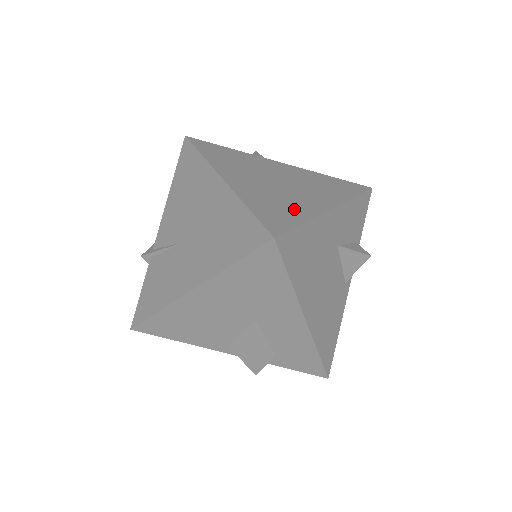
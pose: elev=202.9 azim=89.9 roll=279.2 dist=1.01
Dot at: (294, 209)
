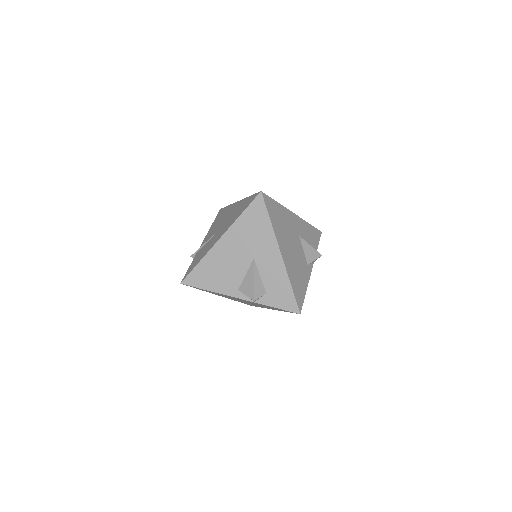
Dot at: occluded
